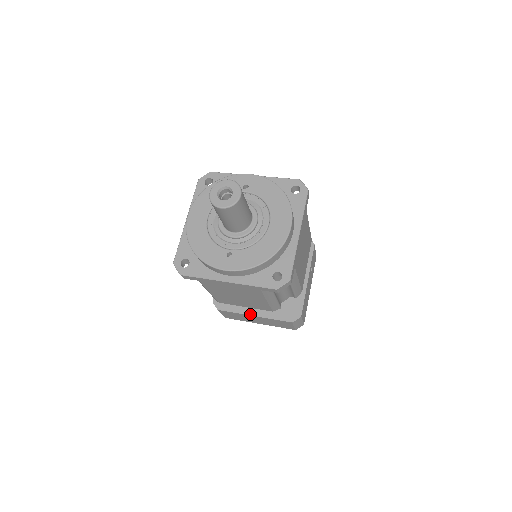
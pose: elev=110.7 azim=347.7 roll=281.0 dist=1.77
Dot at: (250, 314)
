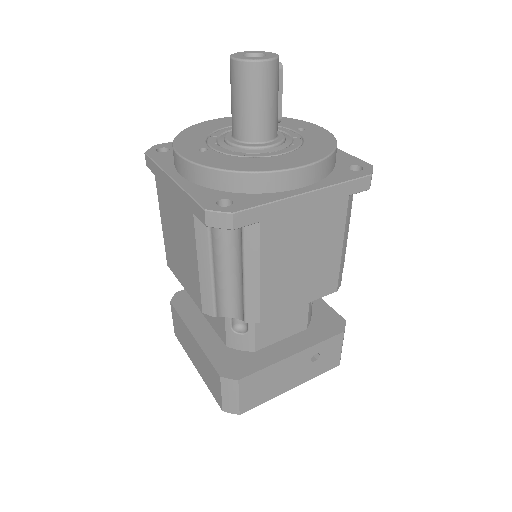
Dot at: (192, 330)
